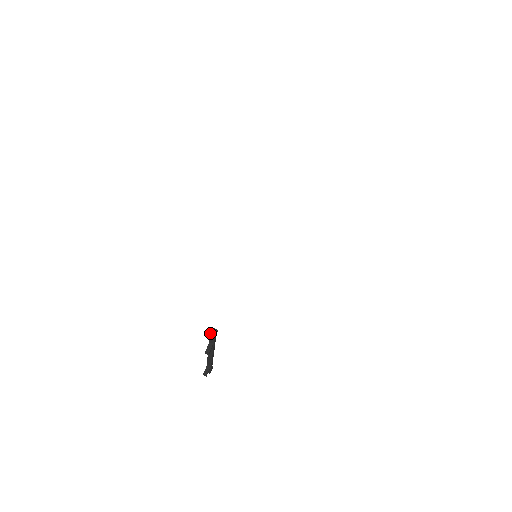
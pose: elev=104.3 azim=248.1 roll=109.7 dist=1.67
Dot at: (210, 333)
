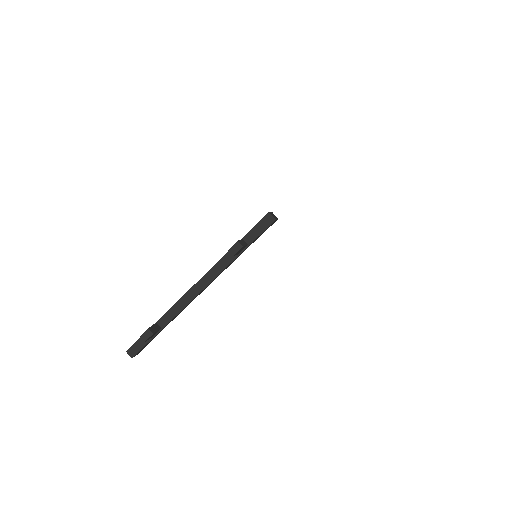
Dot at: occluded
